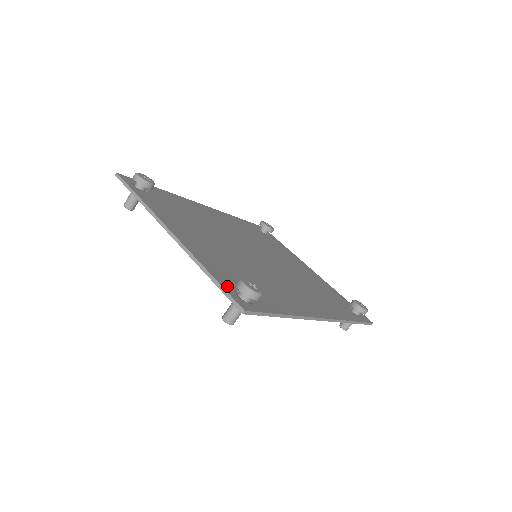
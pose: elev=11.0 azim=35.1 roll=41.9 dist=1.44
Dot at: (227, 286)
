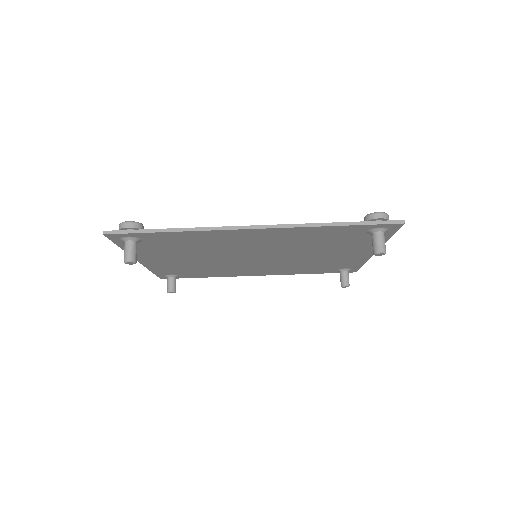
Dot at: occluded
